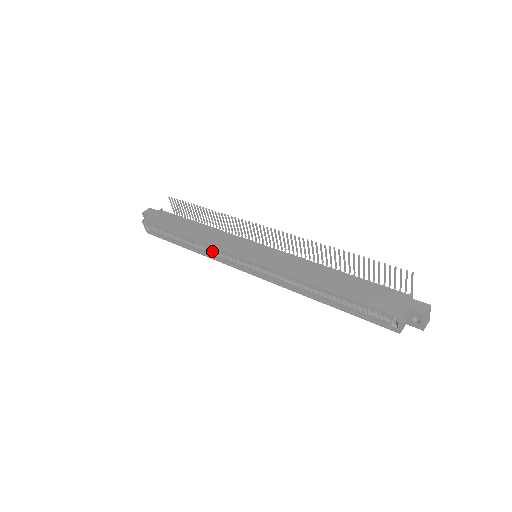
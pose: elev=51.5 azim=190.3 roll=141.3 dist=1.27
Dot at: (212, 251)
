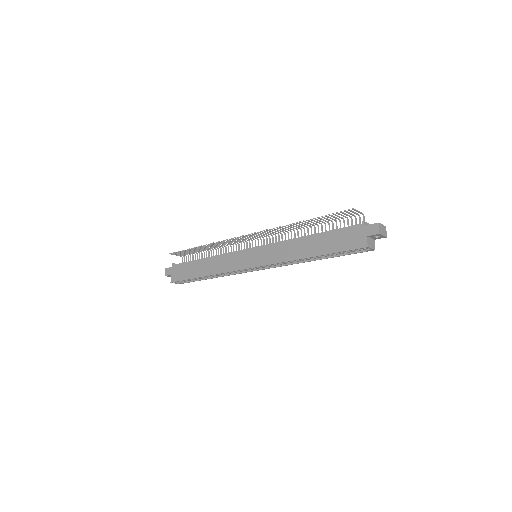
Dot at: occluded
